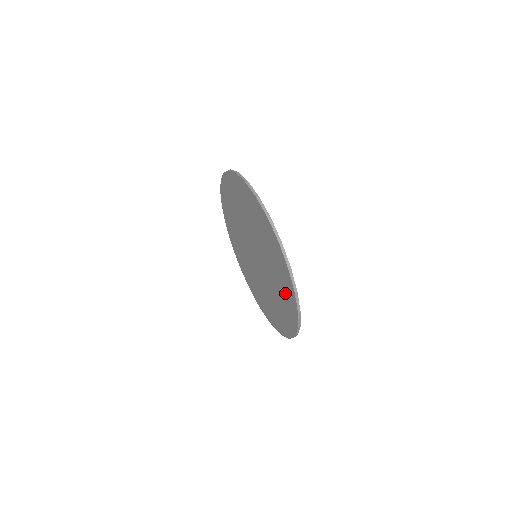
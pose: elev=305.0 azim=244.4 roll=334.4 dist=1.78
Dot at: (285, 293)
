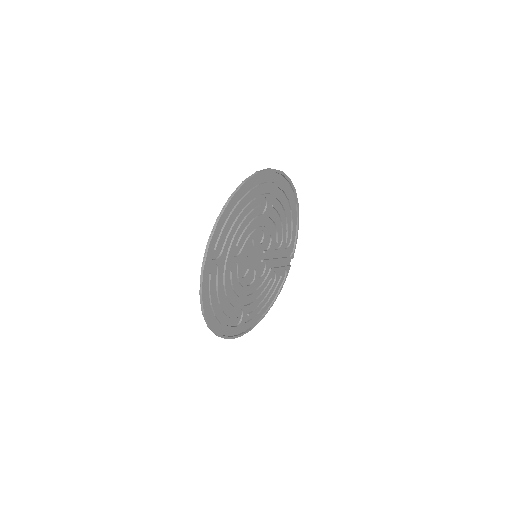
Dot at: (219, 305)
